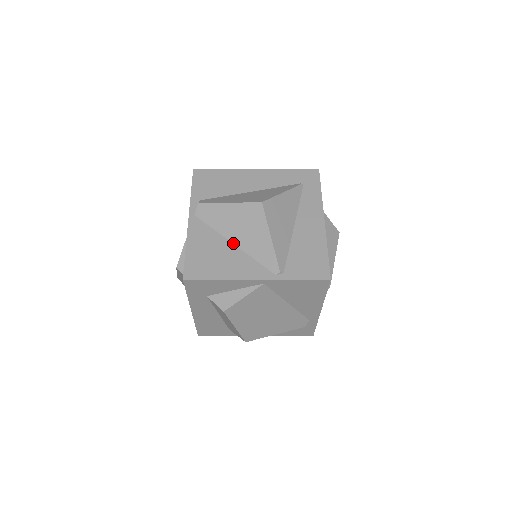
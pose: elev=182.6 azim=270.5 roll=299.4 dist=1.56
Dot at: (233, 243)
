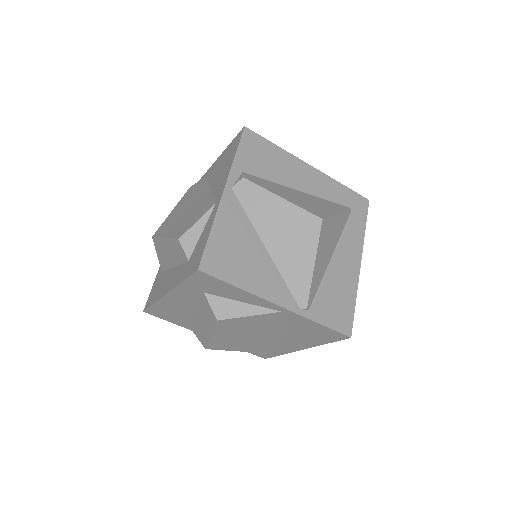
Dot at: (266, 247)
